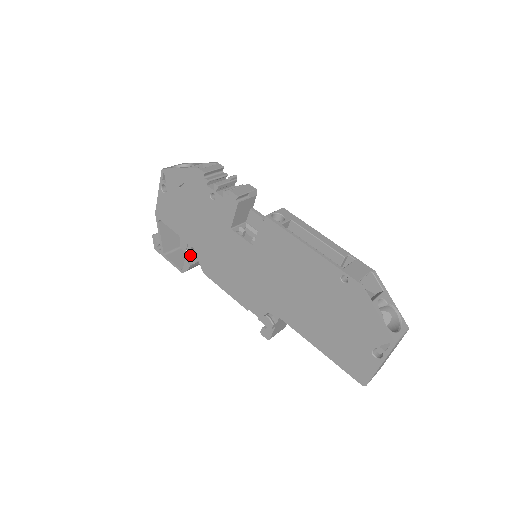
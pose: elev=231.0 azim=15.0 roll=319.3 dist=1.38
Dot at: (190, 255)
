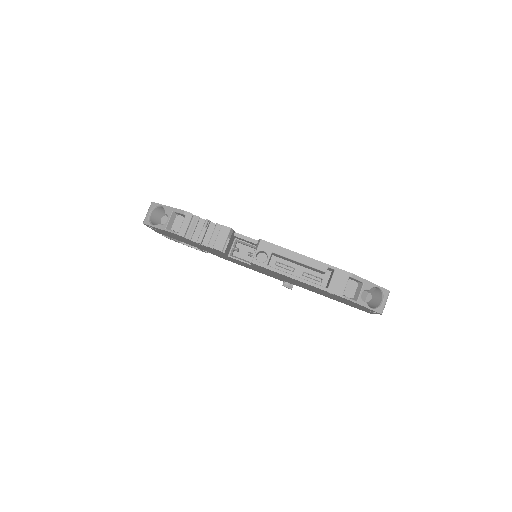
Dot at: occluded
